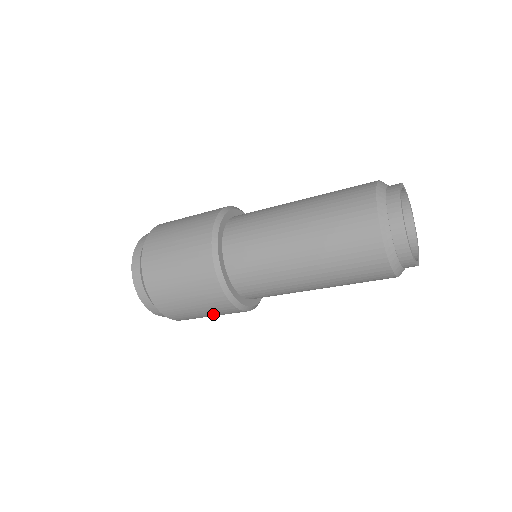
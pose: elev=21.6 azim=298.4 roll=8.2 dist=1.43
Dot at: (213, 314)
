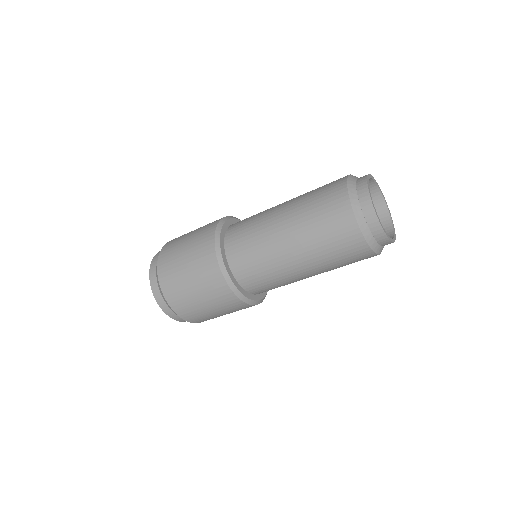
Dot at: (230, 312)
